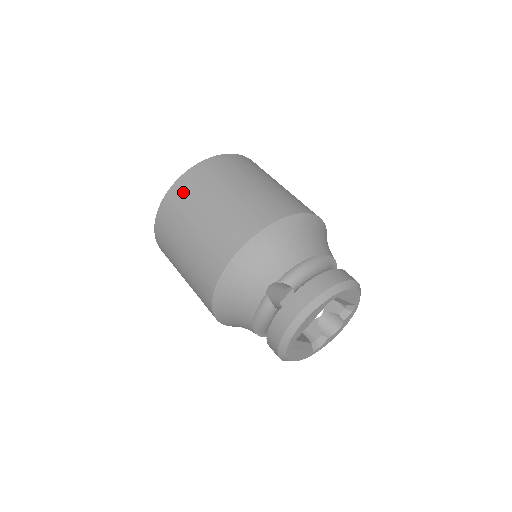
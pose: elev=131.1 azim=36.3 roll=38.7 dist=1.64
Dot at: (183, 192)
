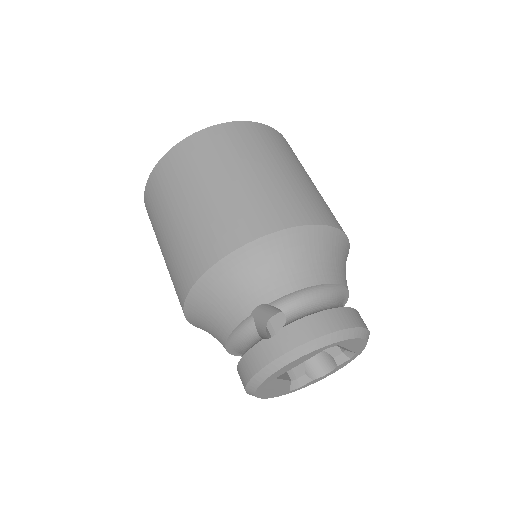
Dot at: (188, 155)
